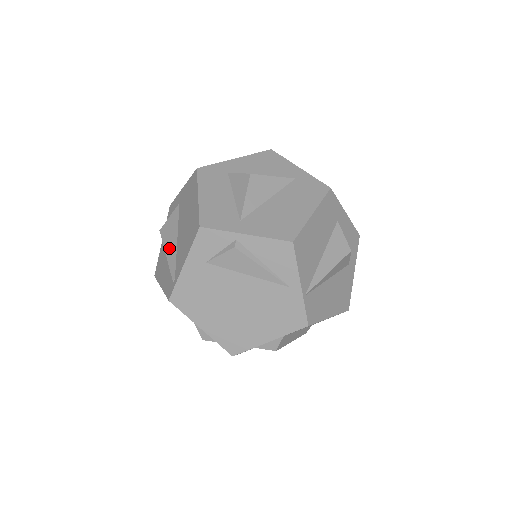
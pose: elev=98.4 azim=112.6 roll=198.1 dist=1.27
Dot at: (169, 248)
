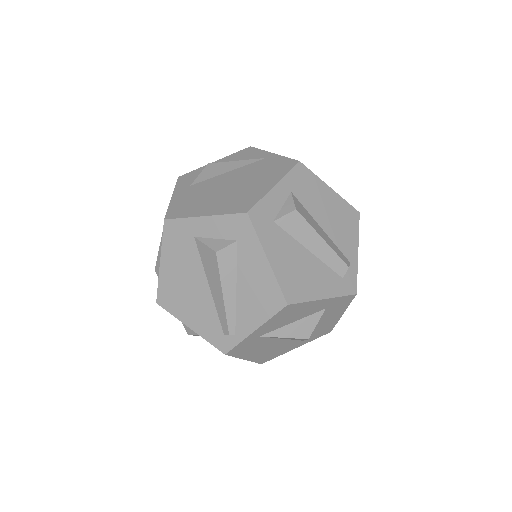
Dot at: occluded
